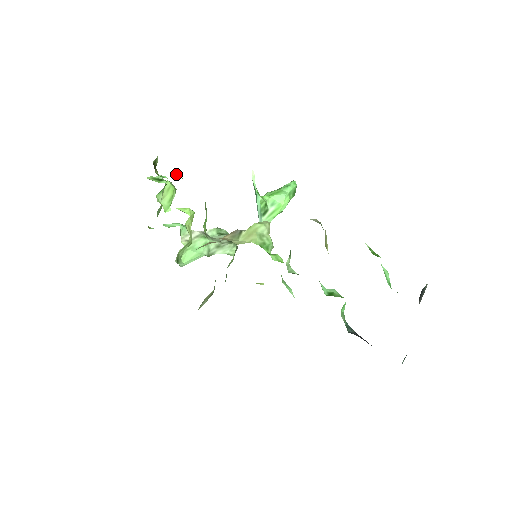
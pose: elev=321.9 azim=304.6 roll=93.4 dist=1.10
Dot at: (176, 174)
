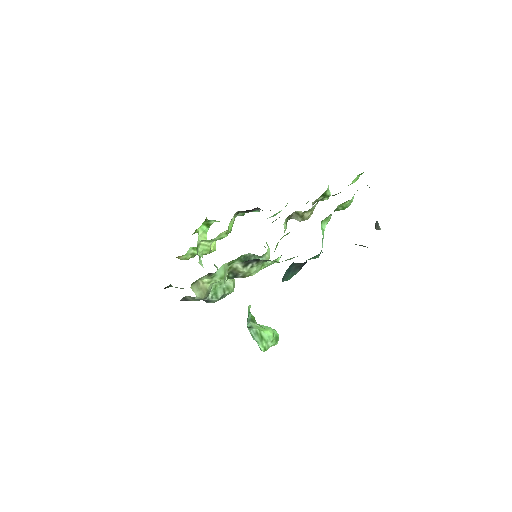
Dot at: occluded
